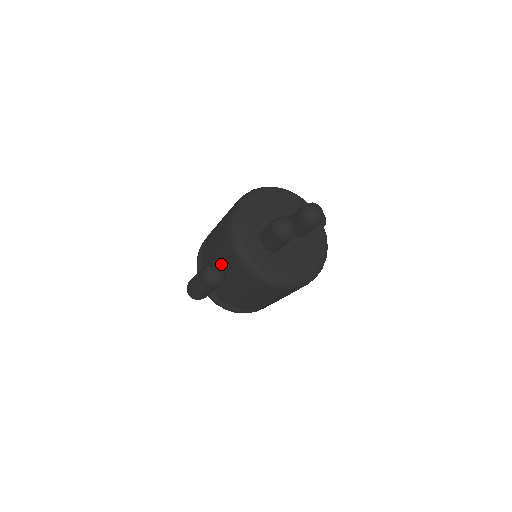
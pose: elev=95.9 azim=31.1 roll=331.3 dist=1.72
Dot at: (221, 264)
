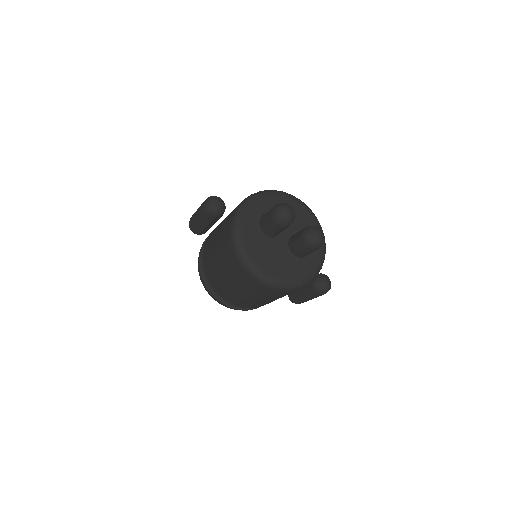
Dot at: occluded
